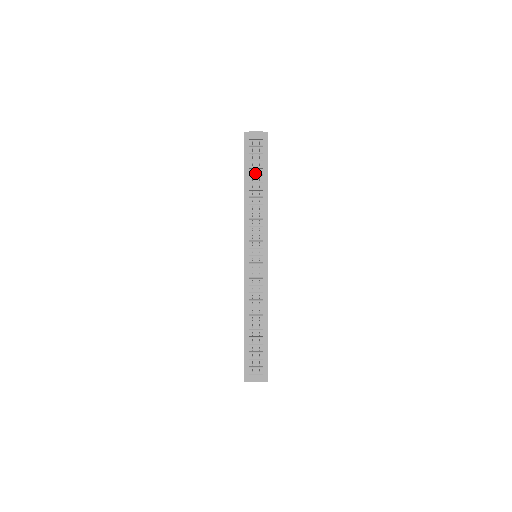
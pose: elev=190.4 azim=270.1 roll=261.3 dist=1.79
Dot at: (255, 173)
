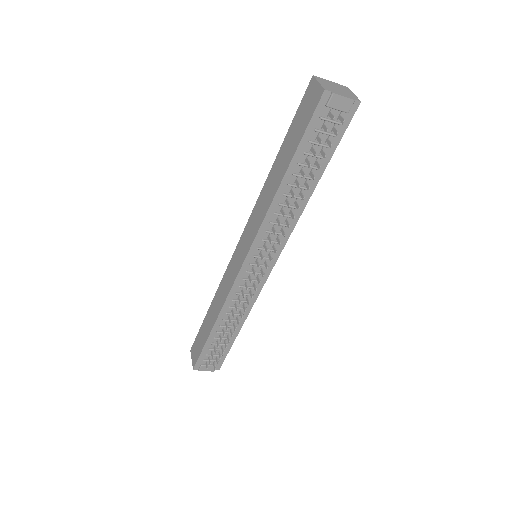
Dot at: occluded
